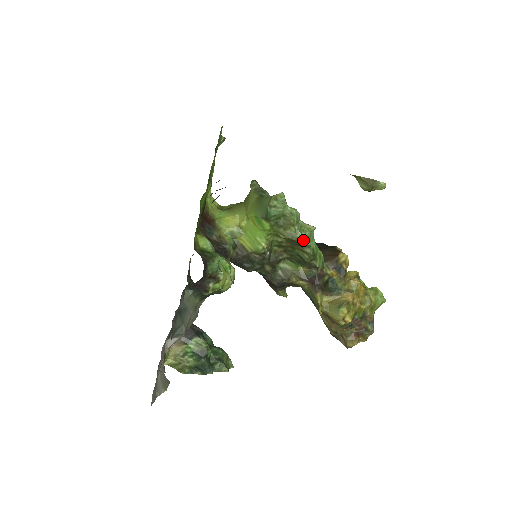
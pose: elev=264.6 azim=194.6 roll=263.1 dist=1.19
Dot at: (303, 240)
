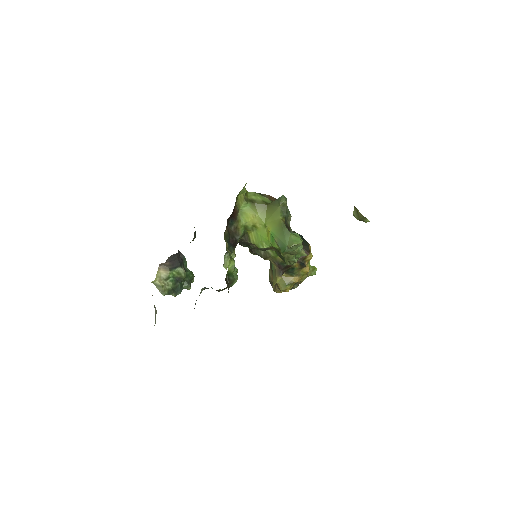
Dot at: occluded
